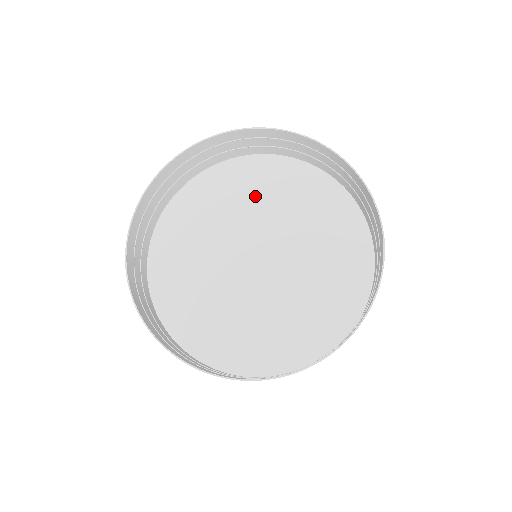
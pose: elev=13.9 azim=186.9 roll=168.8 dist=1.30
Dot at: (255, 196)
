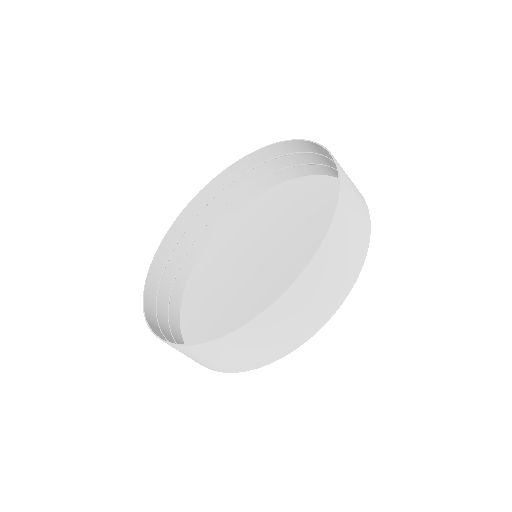
Dot at: (275, 213)
